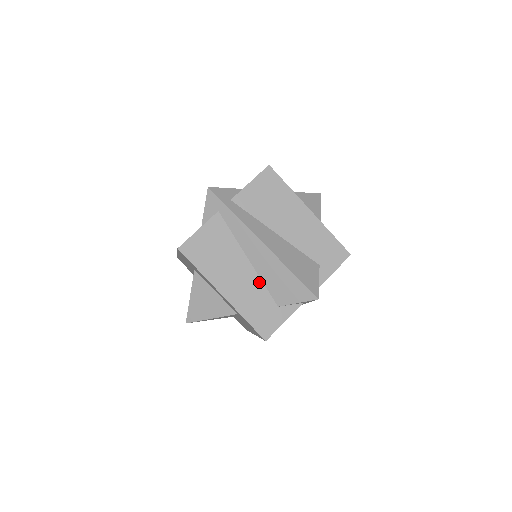
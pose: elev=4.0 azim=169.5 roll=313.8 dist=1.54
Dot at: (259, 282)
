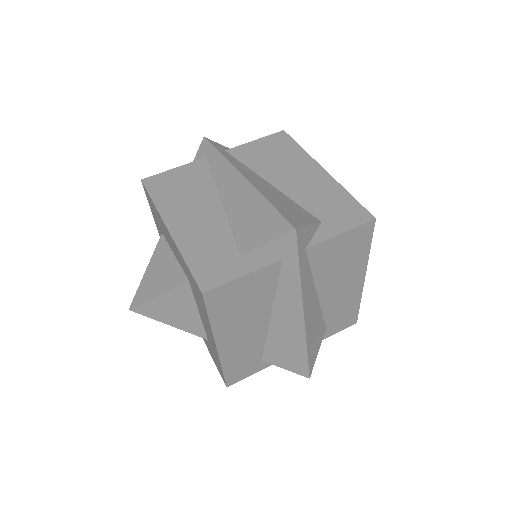
Dot at: (225, 225)
